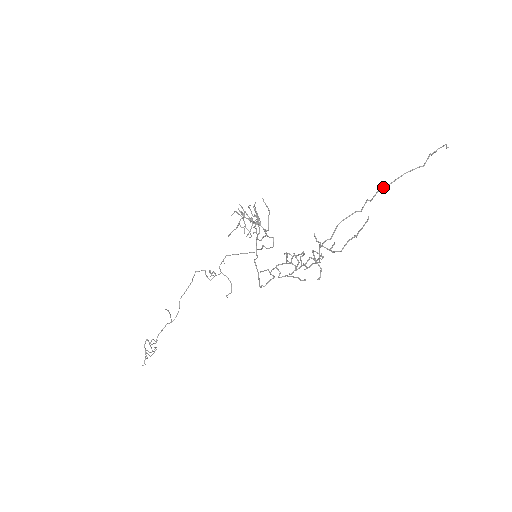
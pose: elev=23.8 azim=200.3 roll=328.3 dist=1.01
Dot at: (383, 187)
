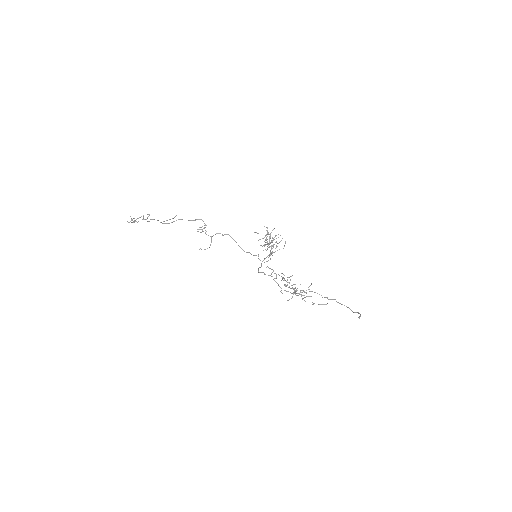
Dot at: (336, 301)
